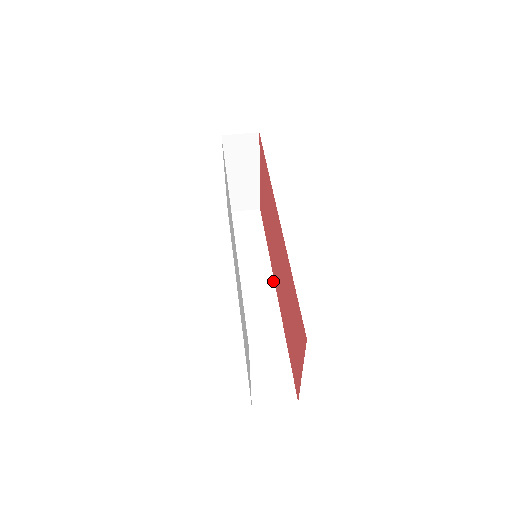
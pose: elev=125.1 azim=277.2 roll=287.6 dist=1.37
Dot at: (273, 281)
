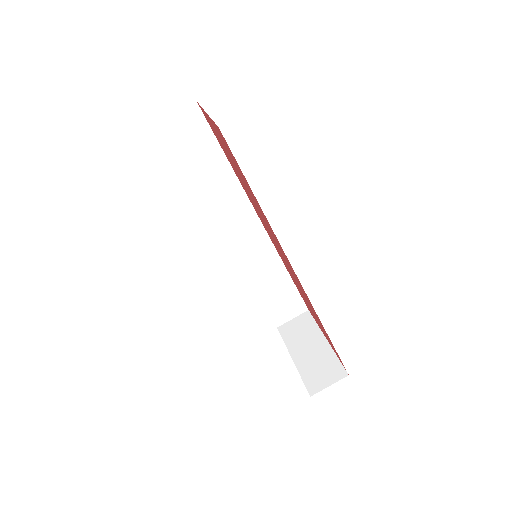
Dot at: (255, 214)
